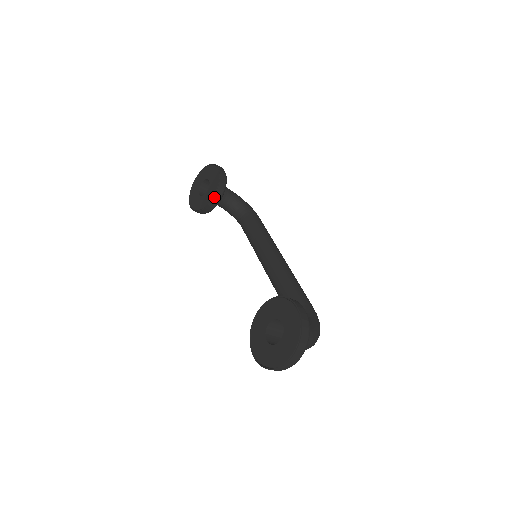
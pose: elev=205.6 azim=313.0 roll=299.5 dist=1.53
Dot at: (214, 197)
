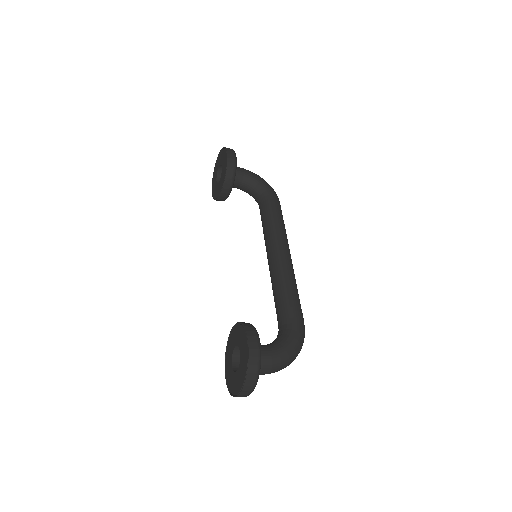
Dot at: (223, 188)
